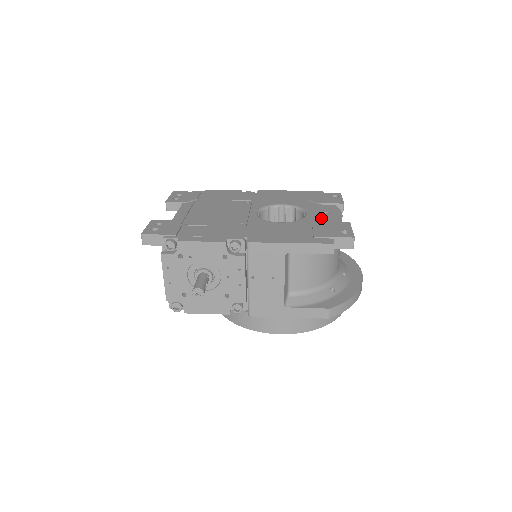
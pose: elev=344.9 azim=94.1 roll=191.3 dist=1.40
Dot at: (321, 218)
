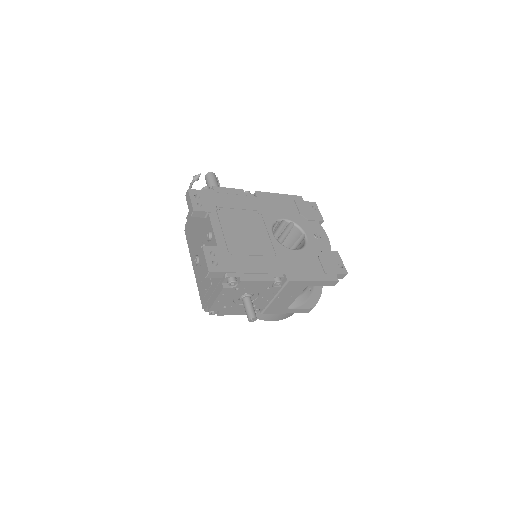
Dot at: (318, 244)
